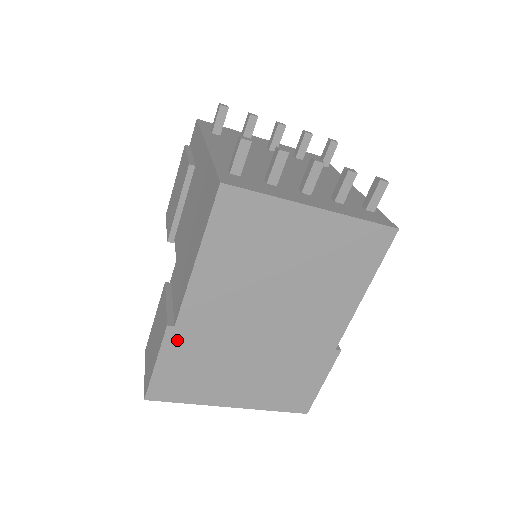
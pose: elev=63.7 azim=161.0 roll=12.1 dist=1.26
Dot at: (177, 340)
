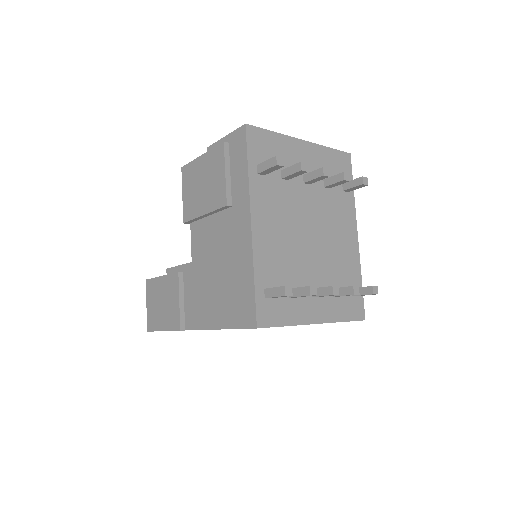
Dot at: occluded
